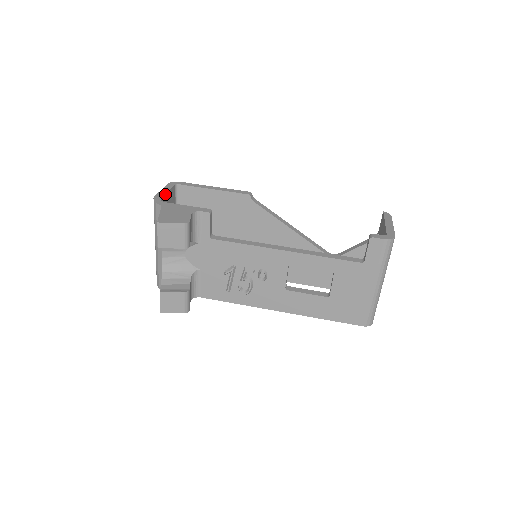
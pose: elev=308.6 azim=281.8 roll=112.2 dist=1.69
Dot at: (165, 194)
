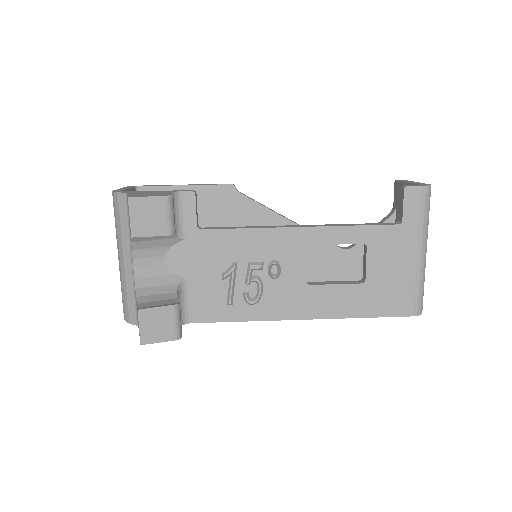
Dot at: (126, 190)
